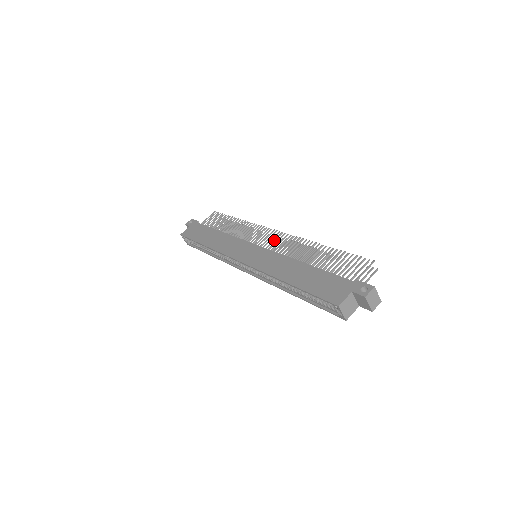
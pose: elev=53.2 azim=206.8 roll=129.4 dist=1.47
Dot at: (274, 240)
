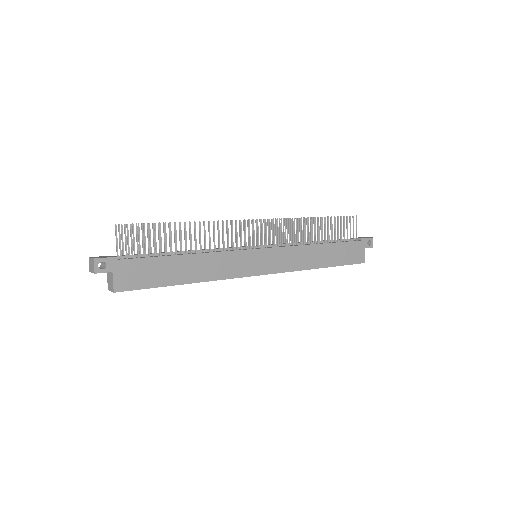
Dot at: occluded
